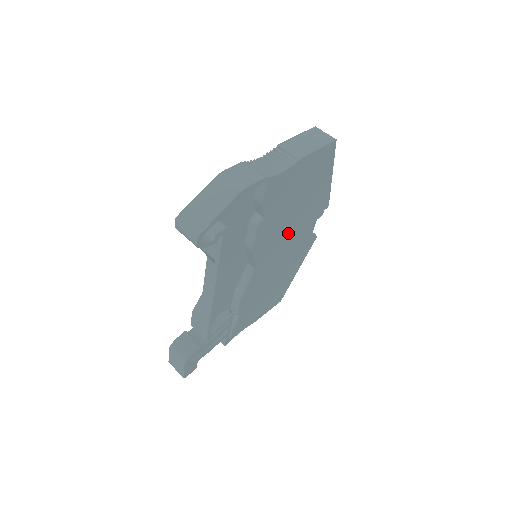
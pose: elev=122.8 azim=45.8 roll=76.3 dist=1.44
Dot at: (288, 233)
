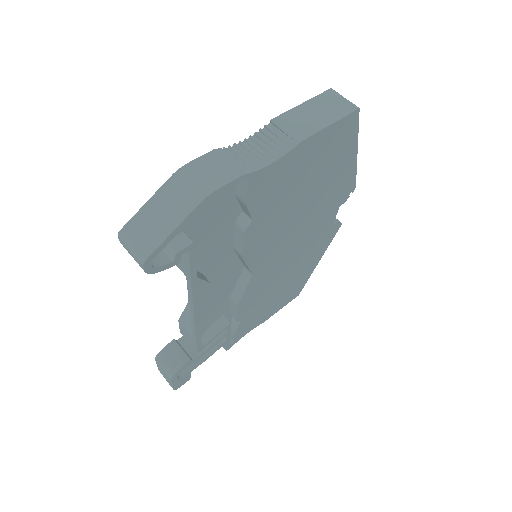
Dot at: (297, 229)
